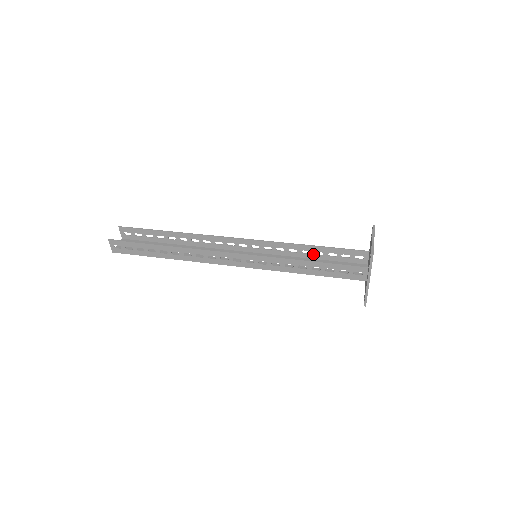
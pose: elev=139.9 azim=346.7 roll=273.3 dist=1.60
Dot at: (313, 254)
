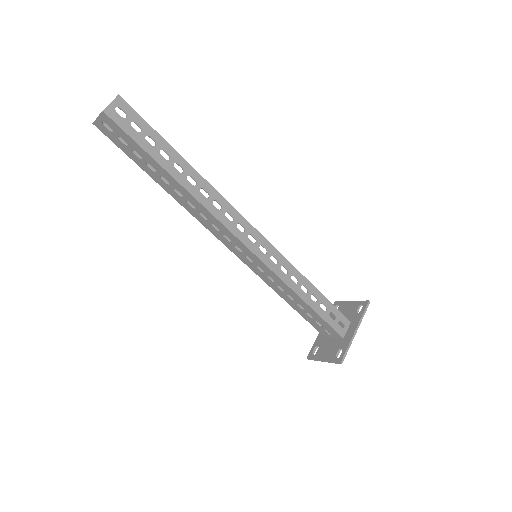
Dot at: occluded
